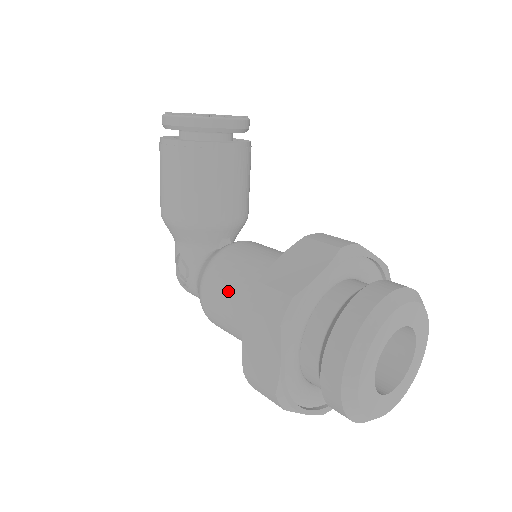
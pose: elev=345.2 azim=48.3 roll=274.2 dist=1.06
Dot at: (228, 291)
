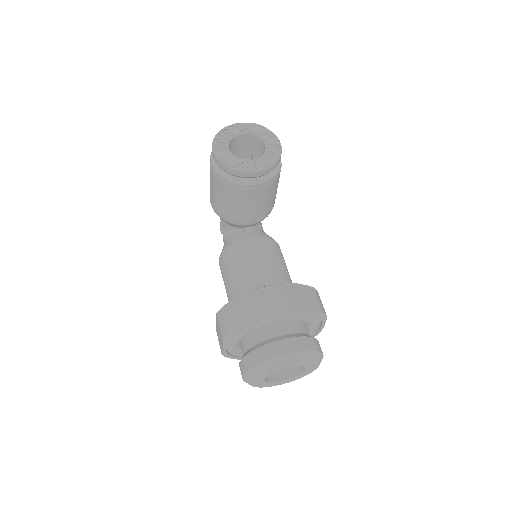
Dot at: (227, 278)
